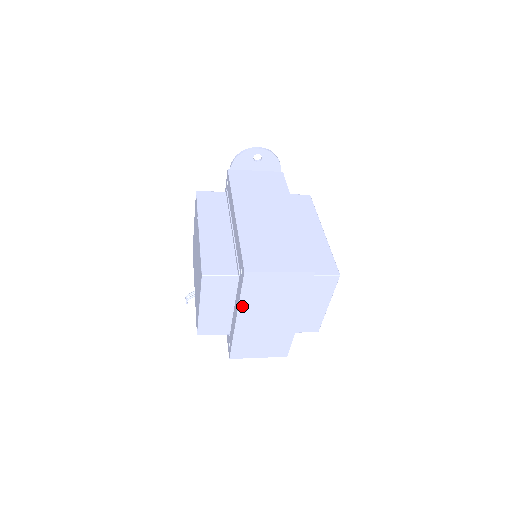
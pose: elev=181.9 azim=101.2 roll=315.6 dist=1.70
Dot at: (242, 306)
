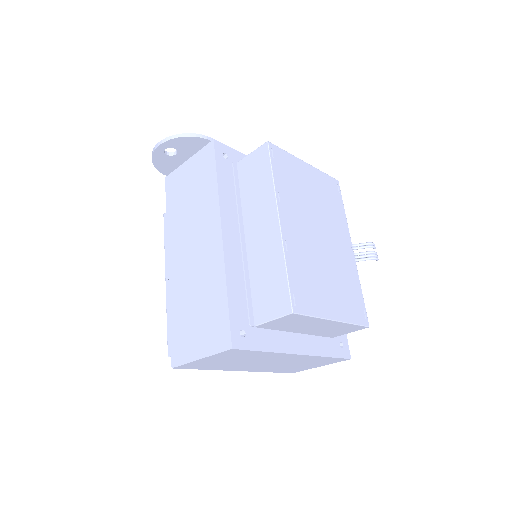
Dot at: (224, 369)
